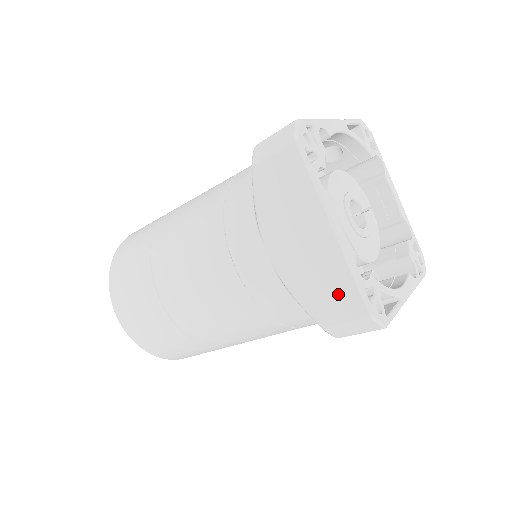
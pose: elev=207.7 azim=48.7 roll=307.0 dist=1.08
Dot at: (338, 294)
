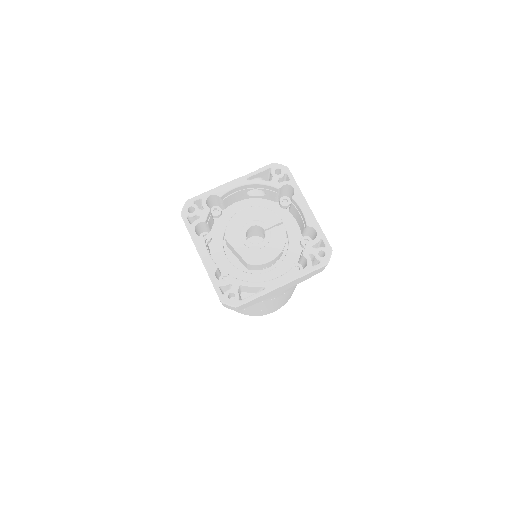
Dot at: occluded
